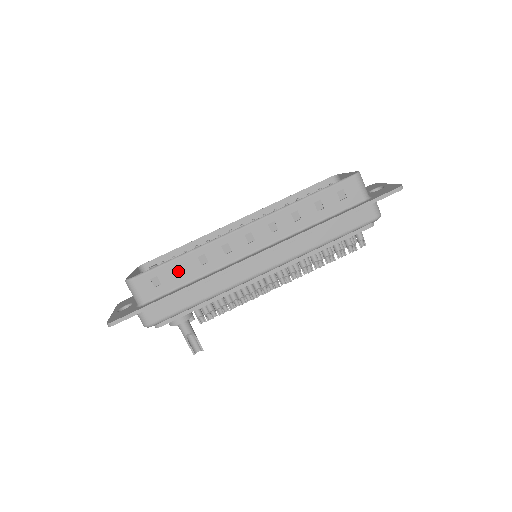
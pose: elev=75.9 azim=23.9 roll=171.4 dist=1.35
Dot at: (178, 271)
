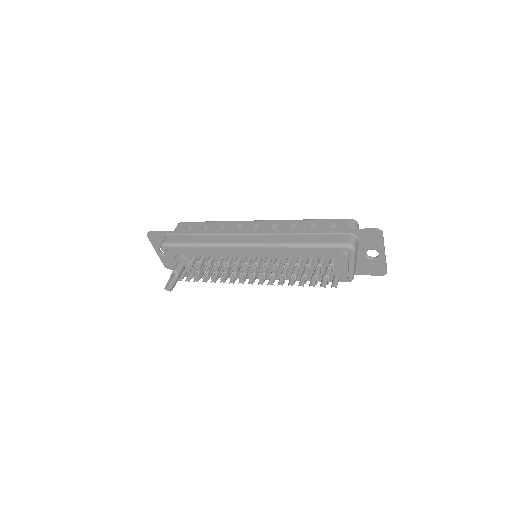
Dot at: (205, 228)
